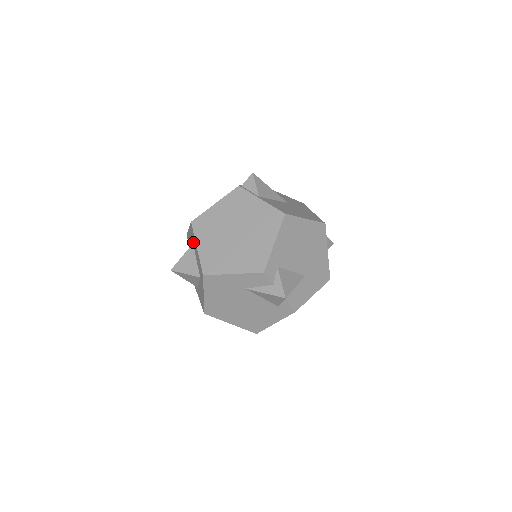
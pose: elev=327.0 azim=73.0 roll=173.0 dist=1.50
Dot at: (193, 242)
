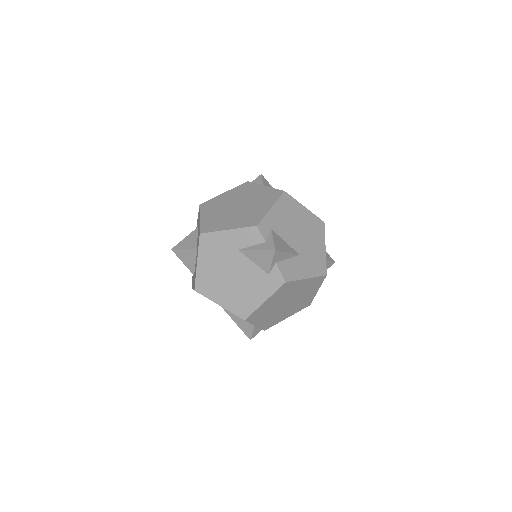
Dot at: occluded
